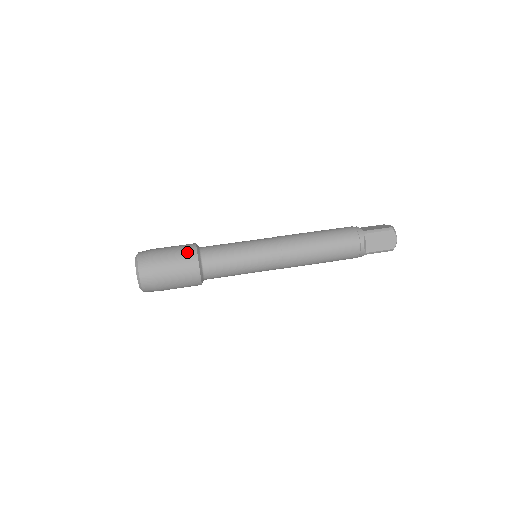
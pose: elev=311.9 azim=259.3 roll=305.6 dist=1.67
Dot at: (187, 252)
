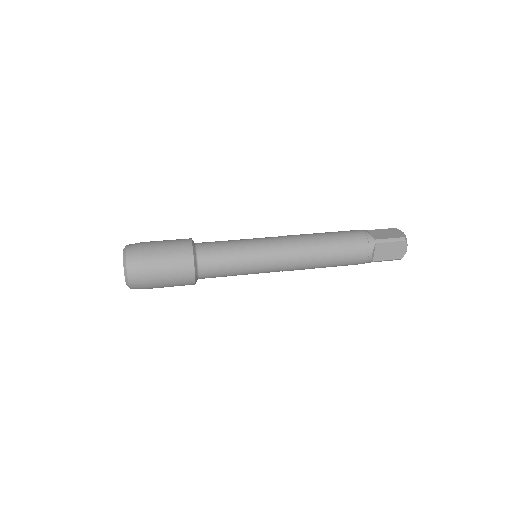
Dot at: occluded
